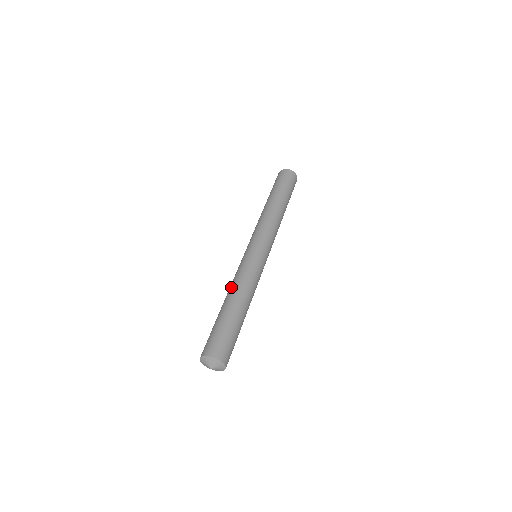
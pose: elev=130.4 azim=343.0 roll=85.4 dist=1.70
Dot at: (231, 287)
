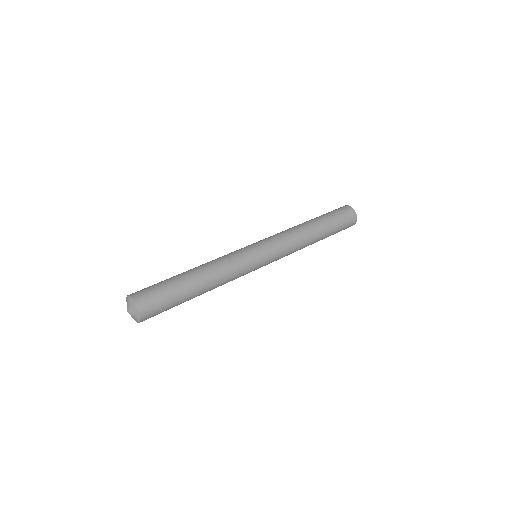
Dot at: (210, 263)
